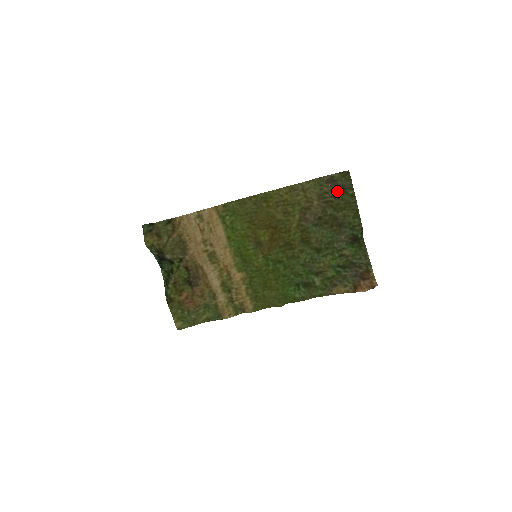
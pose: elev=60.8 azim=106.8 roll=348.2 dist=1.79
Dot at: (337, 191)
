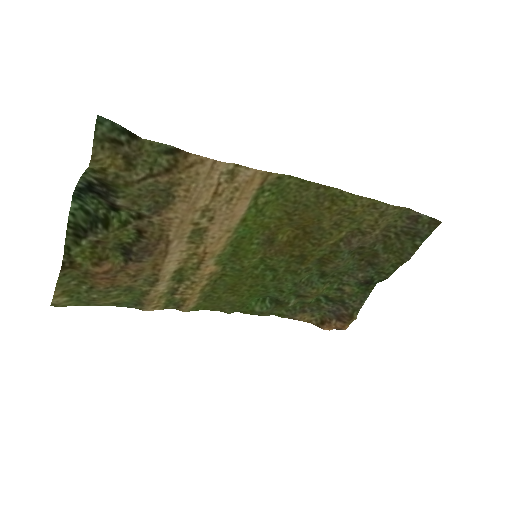
Dot at: (407, 232)
